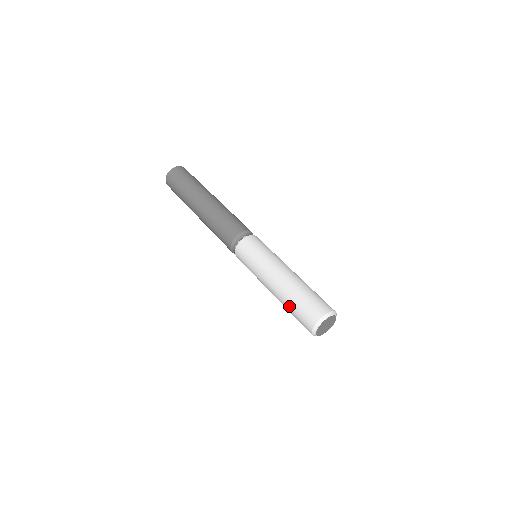
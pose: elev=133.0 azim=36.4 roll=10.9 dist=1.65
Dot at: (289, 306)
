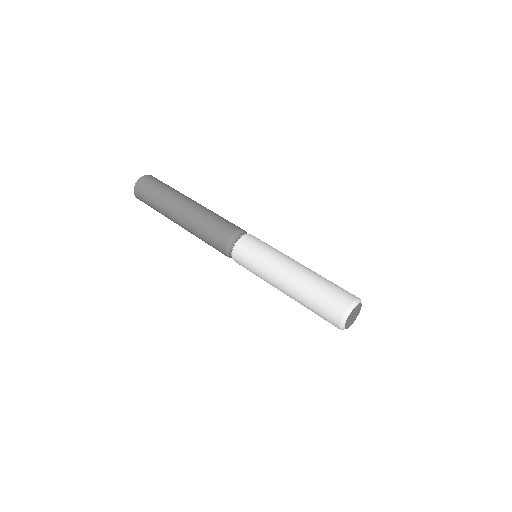
Dot at: (308, 307)
